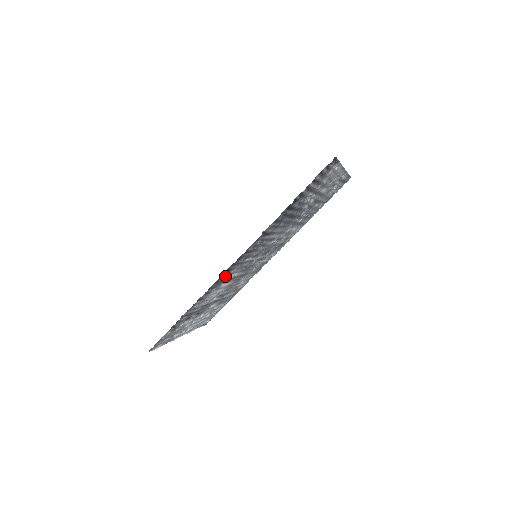
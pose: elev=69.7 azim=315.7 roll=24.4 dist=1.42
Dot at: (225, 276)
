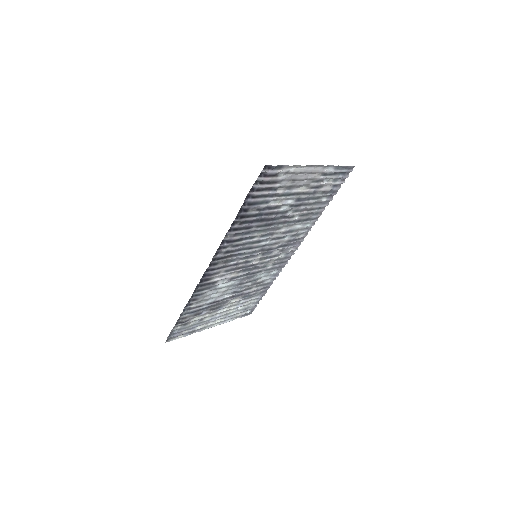
Dot at: (210, 279)
